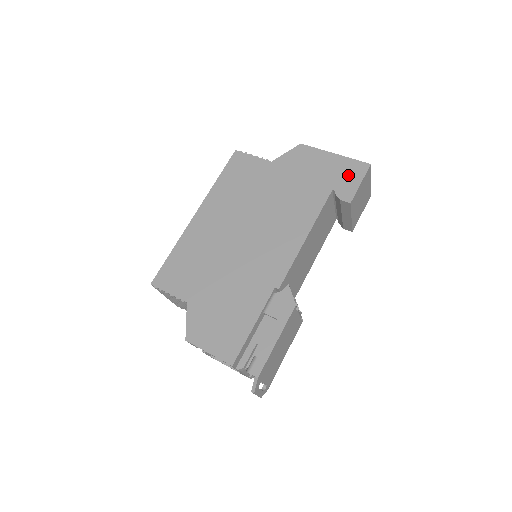
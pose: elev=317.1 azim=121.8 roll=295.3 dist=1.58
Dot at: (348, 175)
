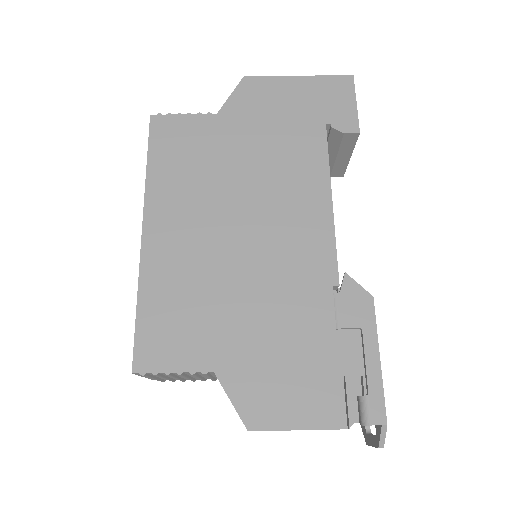
Dot at: (334, 98)
